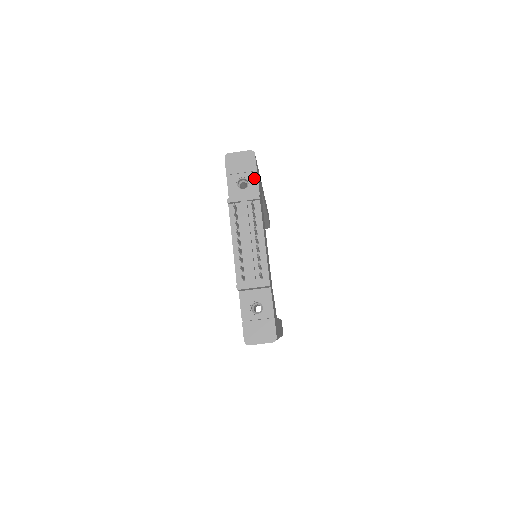
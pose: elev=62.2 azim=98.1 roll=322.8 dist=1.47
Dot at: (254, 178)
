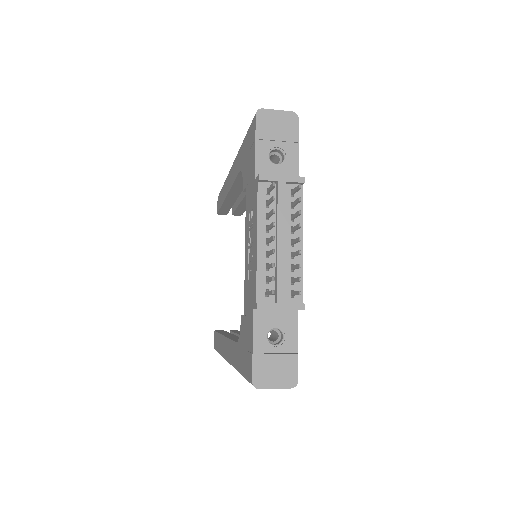
Dot at: (293, 152)
